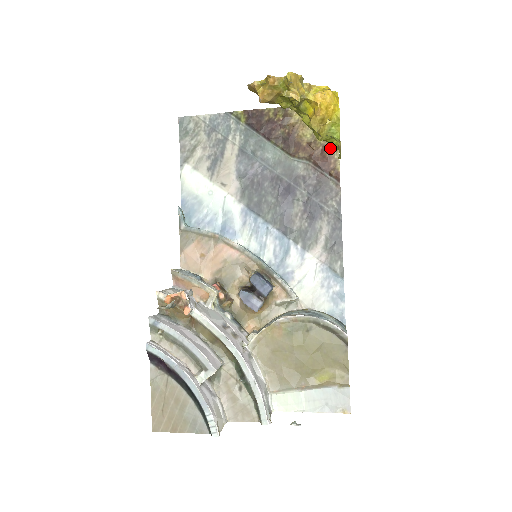
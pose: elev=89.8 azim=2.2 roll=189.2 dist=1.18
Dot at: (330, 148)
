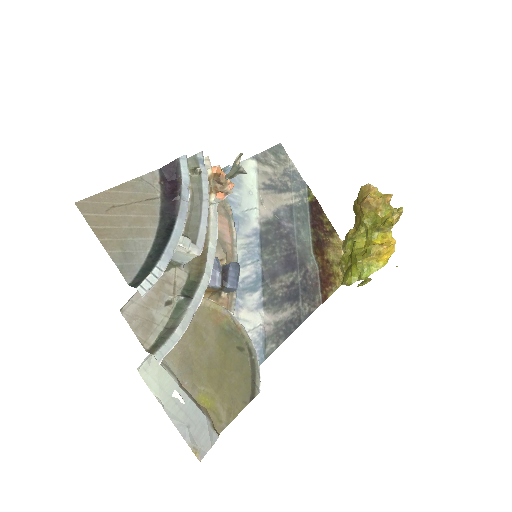
Dot at: (335, 280)
